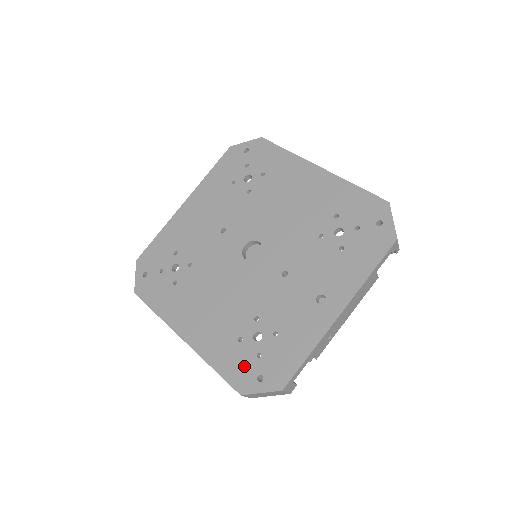
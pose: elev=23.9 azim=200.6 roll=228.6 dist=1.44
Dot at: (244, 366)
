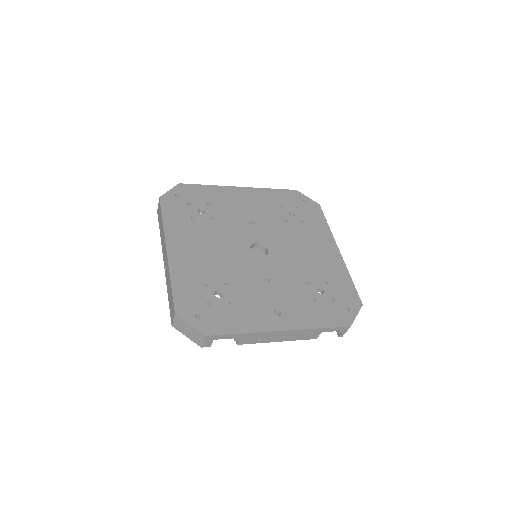
Dot at: (194, 301)
